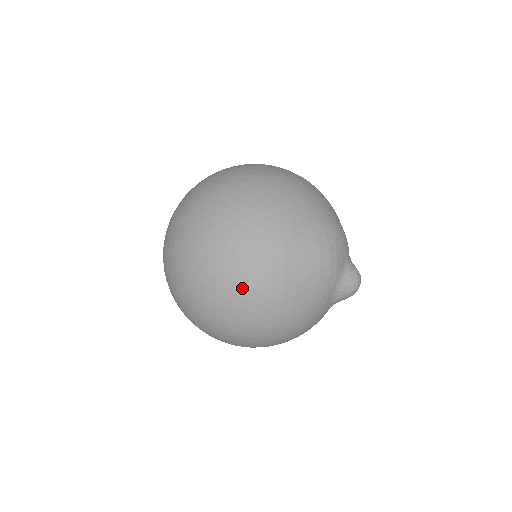
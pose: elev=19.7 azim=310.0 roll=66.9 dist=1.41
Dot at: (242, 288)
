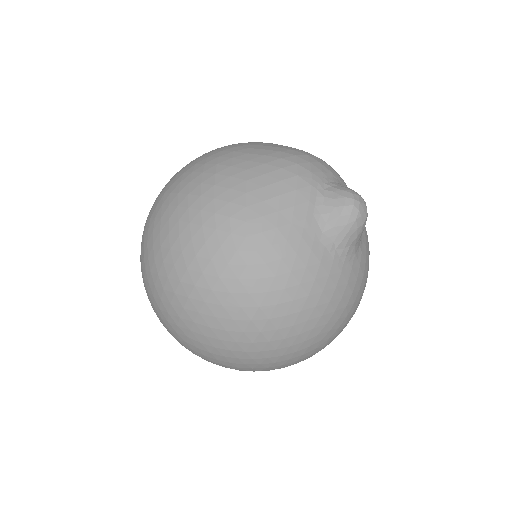
Dot at: (184, 198)
